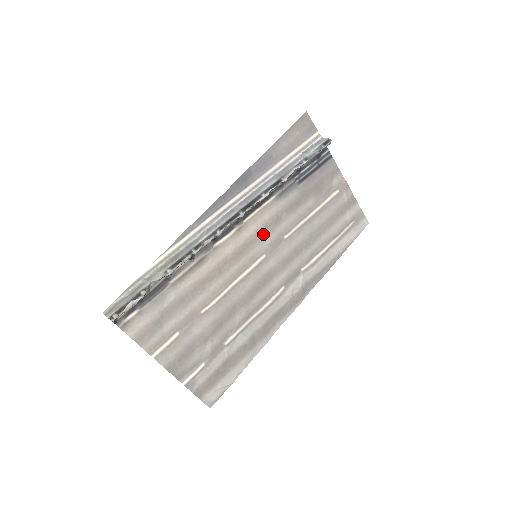
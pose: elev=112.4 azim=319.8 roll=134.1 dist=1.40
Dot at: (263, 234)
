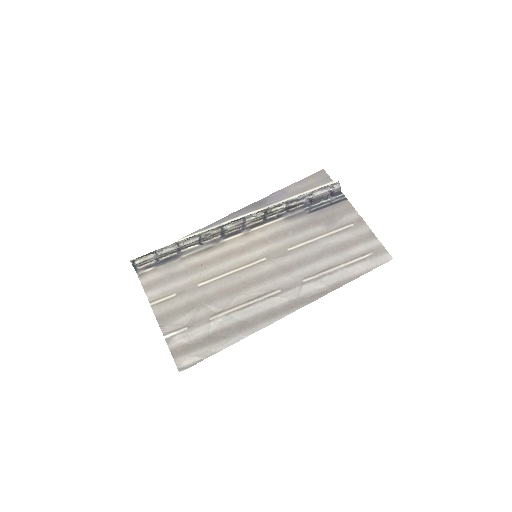
Dot at: (267, 242)
